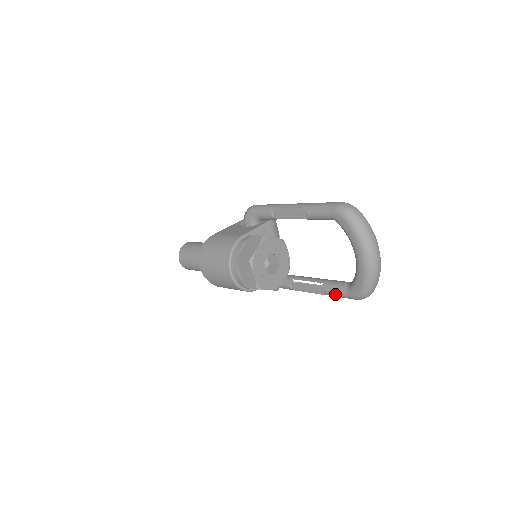
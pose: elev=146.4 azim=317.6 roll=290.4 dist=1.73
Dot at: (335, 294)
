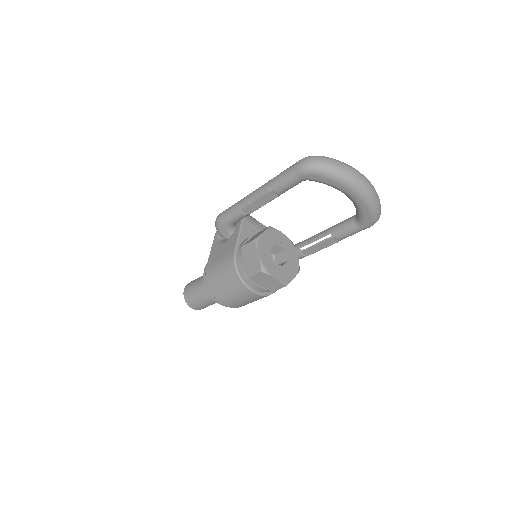
Dot at: (349, 235)
